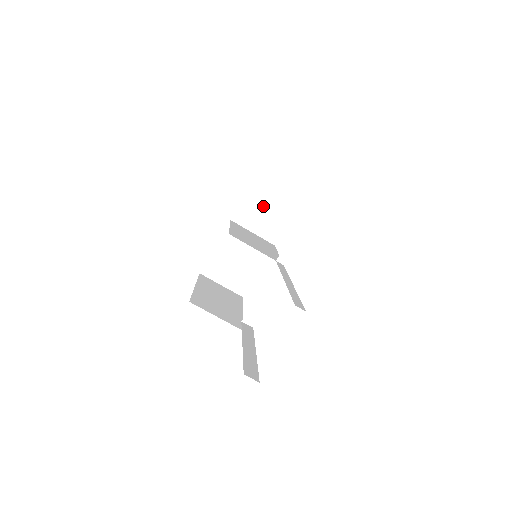
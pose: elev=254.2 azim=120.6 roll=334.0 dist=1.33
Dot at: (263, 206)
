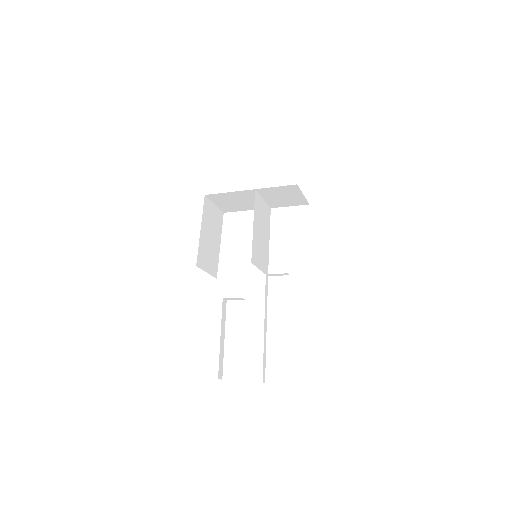
Dot at: (285, 195)
